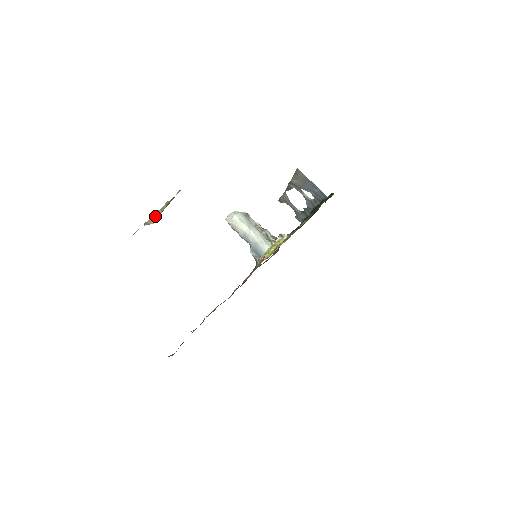
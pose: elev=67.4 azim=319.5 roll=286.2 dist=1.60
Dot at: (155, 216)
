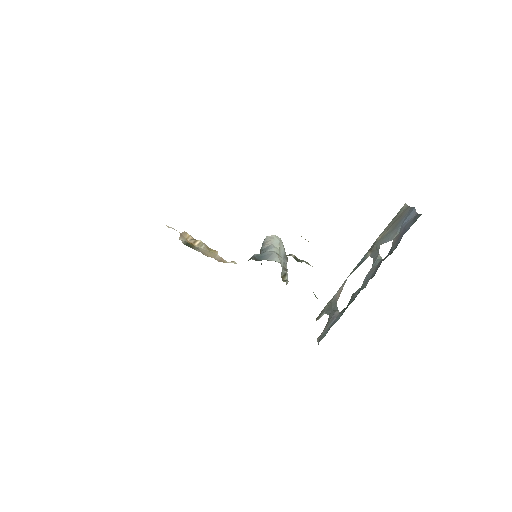
Dot at: (197, 241)
